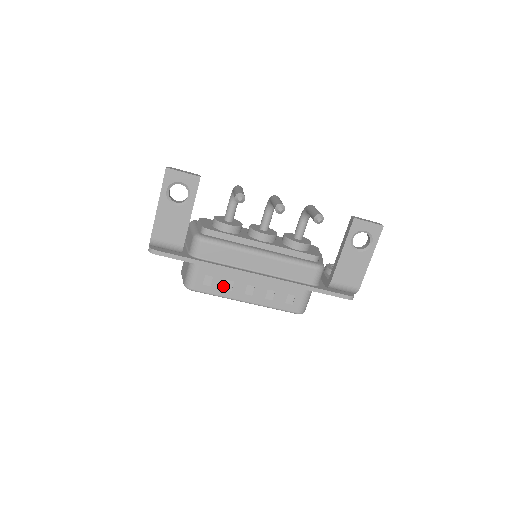
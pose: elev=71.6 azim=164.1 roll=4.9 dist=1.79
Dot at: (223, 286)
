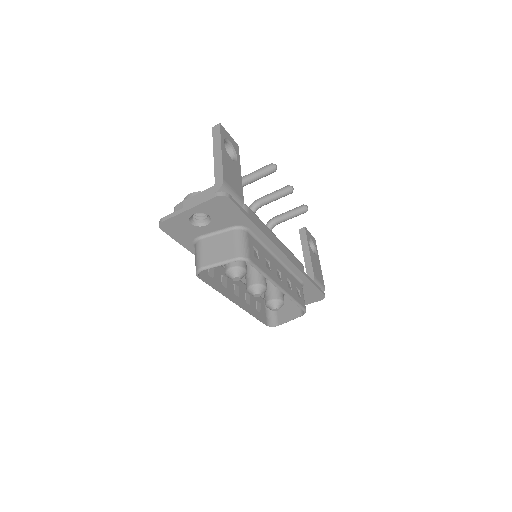
Dot at: (265, 264)
